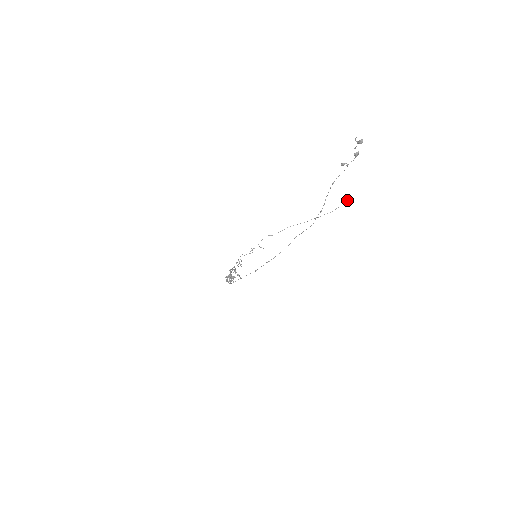
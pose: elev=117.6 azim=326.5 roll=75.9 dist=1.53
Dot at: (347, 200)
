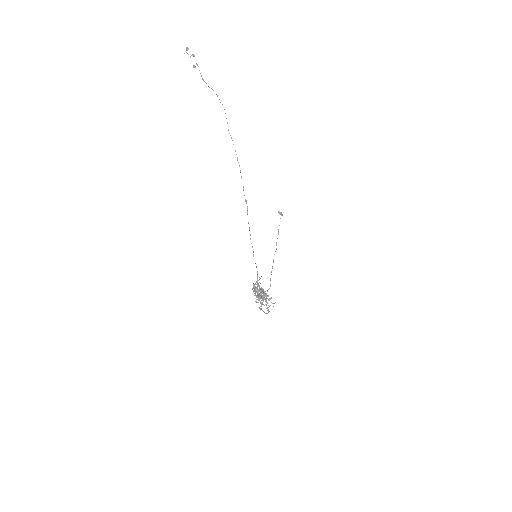
Dot at: (279, 212)
